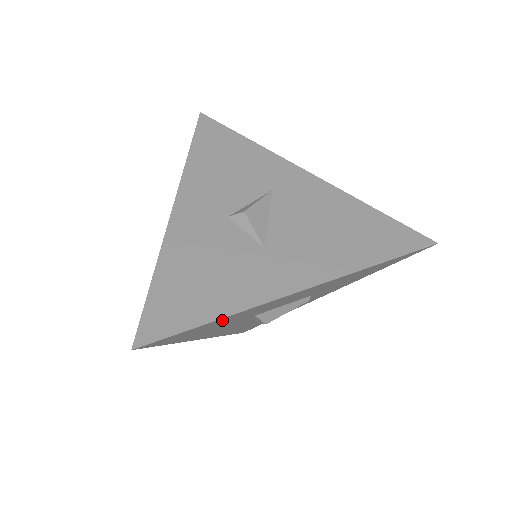
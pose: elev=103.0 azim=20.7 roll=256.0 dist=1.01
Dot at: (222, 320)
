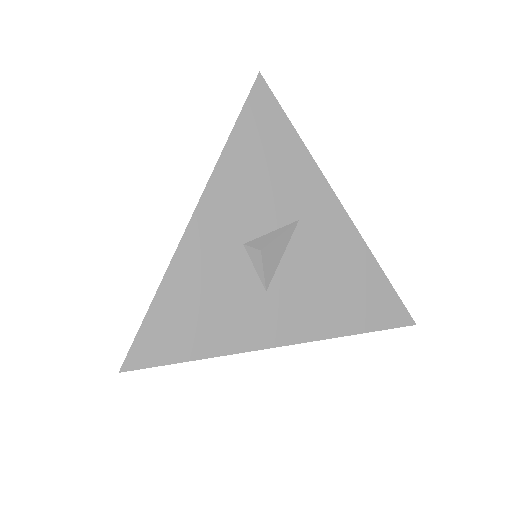
Dot at: occluded
